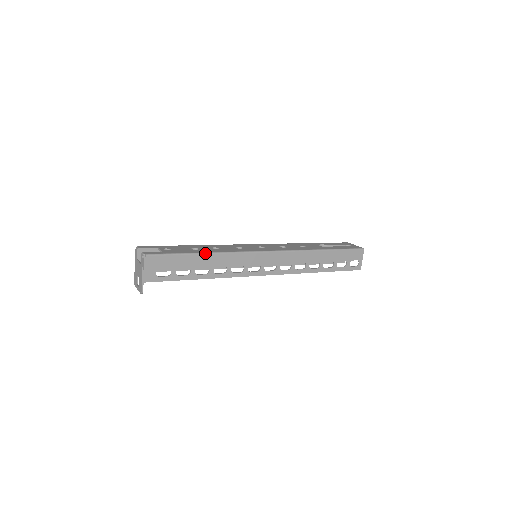
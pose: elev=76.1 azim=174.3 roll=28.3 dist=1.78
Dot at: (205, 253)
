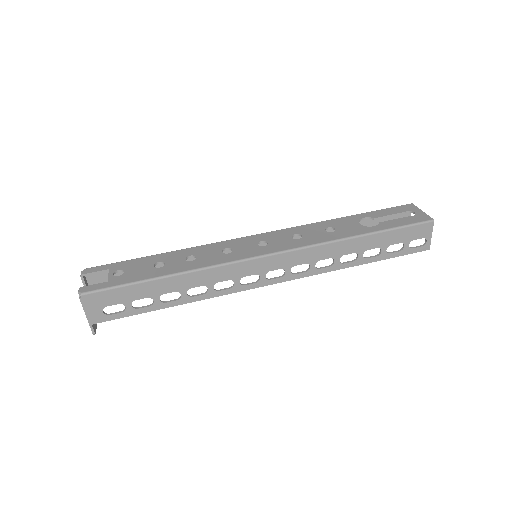
Dot at: (168, 276)
